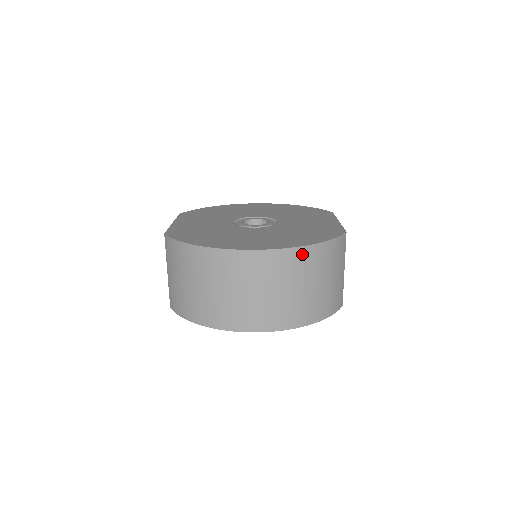
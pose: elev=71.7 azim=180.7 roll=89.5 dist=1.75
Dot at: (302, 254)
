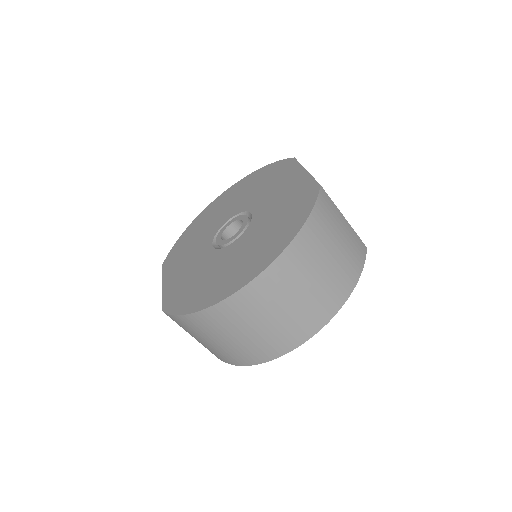
Dot at: (294, 250)
